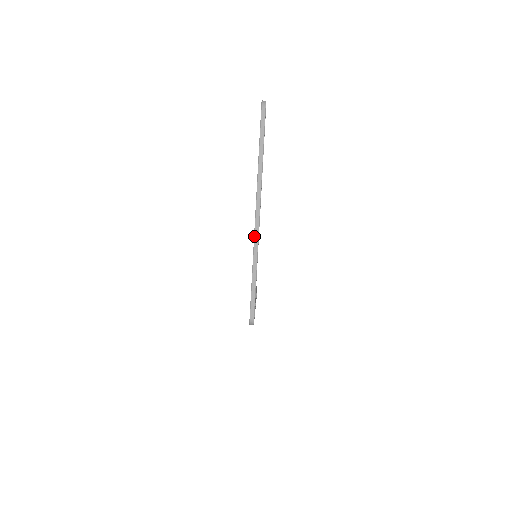
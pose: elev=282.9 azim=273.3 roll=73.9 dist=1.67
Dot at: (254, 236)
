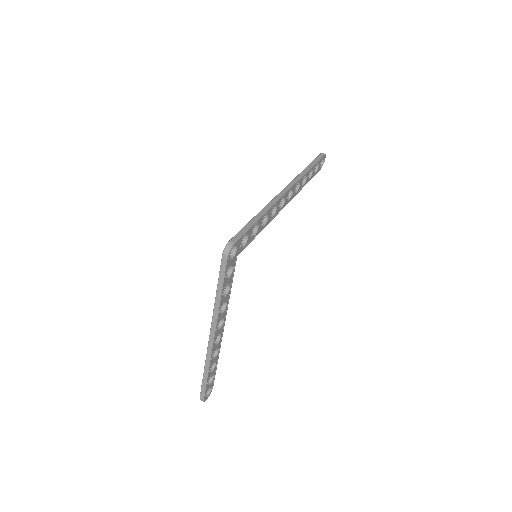
Dot at: (274, 197)
